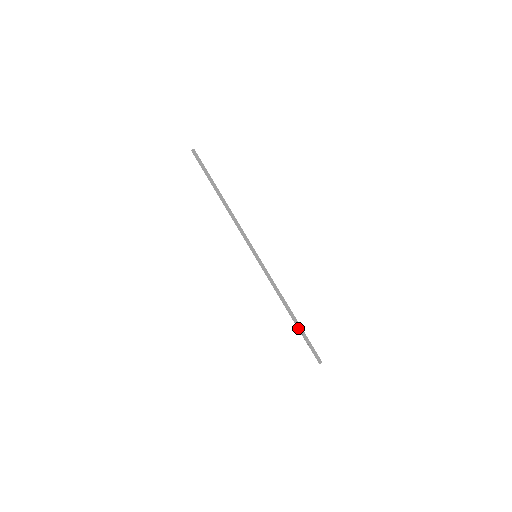
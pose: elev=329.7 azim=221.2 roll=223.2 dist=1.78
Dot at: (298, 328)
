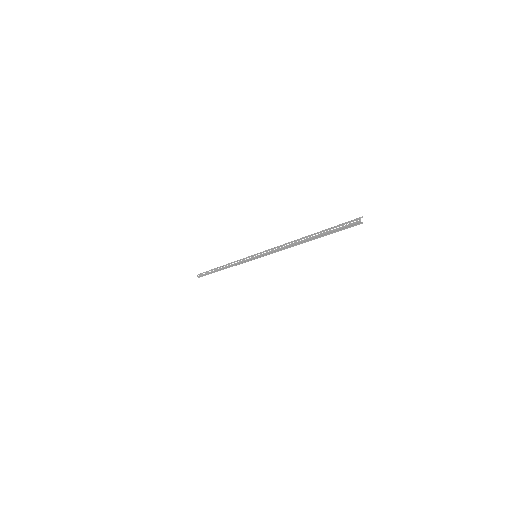
Dot at: (317, 235)
